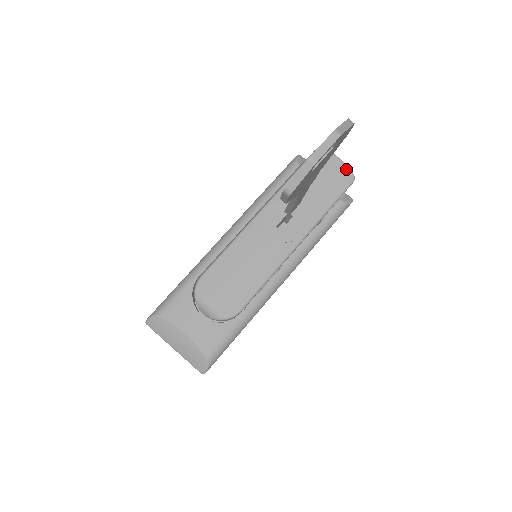
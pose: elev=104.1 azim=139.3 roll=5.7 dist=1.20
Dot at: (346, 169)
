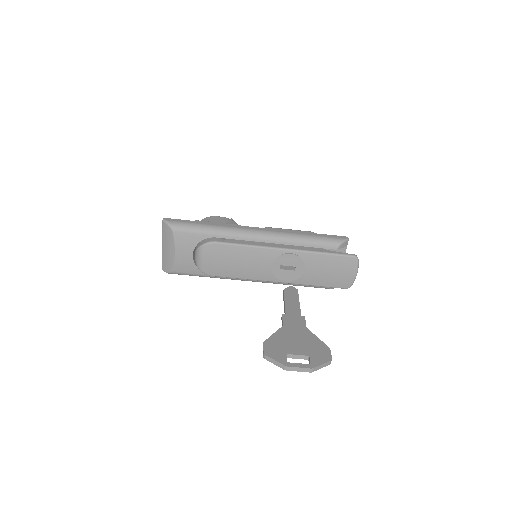
Dot at: (351, 281)
